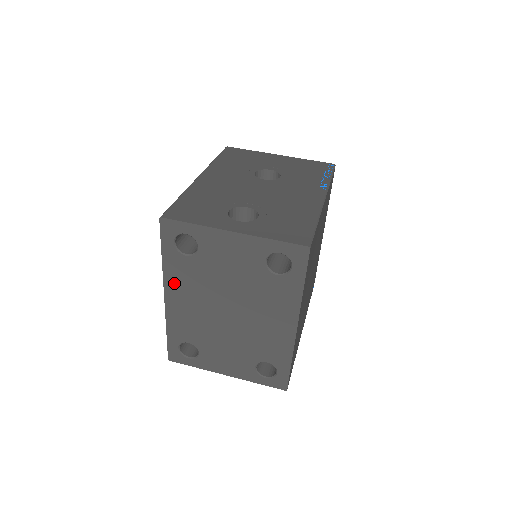
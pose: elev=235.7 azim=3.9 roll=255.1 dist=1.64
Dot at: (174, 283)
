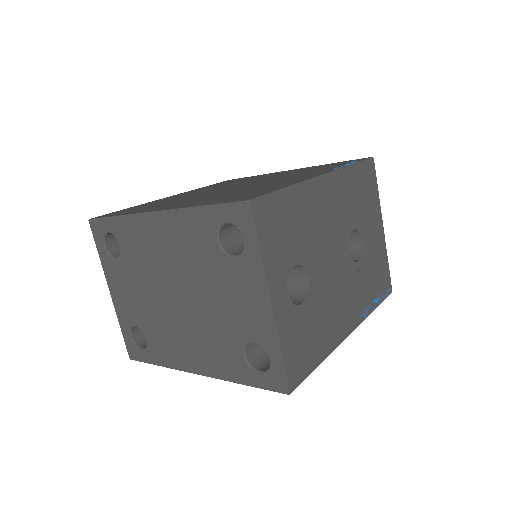
Dot at: (177, 224)
